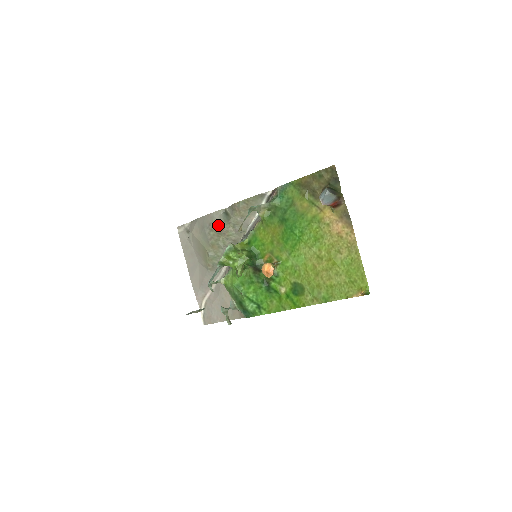
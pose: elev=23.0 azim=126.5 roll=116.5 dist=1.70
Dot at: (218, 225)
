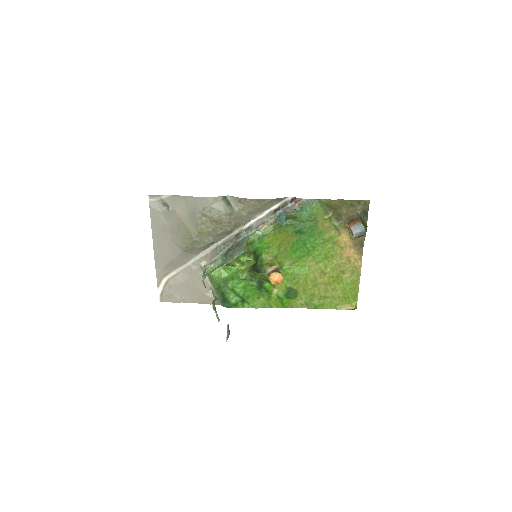
Dot at: (216, 213)
